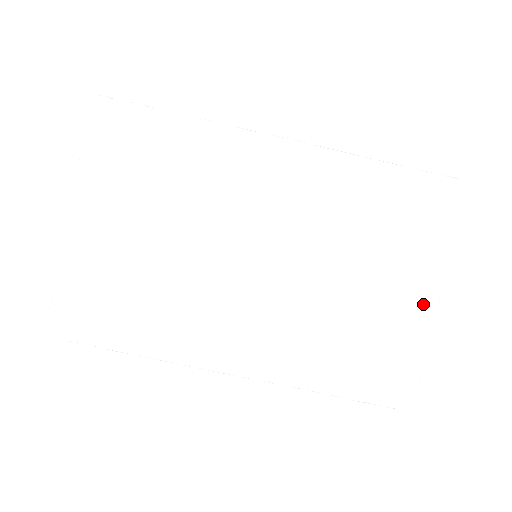
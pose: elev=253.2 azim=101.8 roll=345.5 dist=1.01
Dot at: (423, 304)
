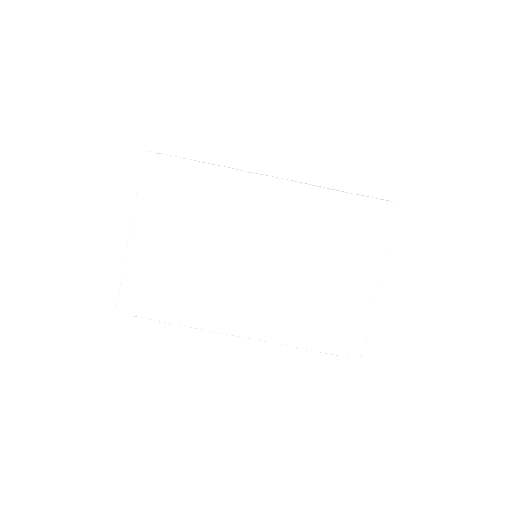
Dot at: (369, 288)
